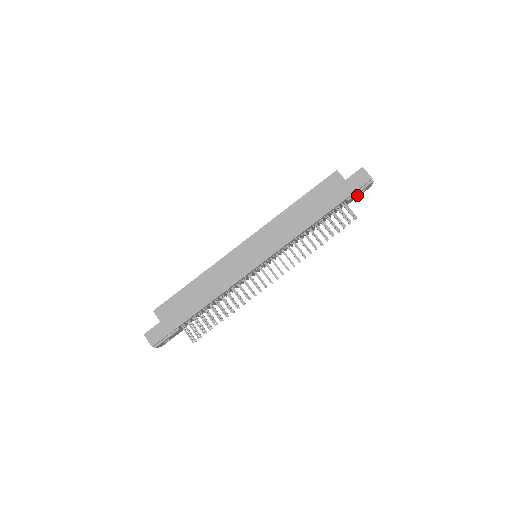
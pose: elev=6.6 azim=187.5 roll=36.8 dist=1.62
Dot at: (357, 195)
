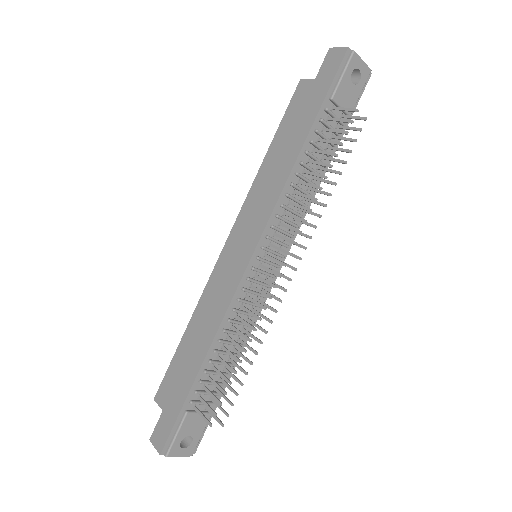
Dot at: (349, 88)
